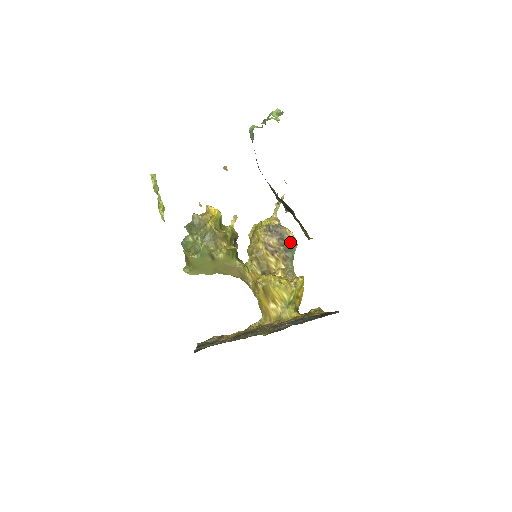
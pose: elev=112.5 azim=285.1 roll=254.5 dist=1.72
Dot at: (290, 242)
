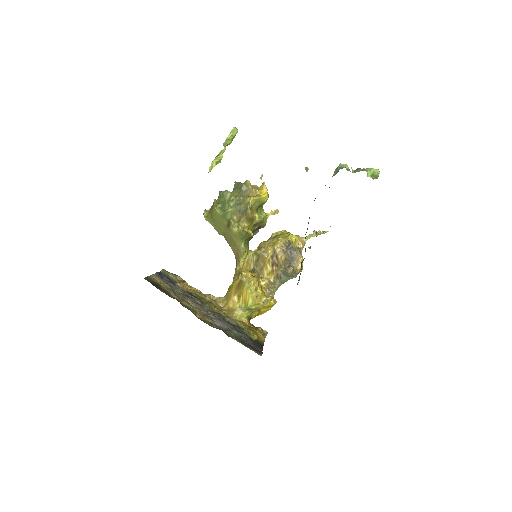
Dot at: (292, 270)
